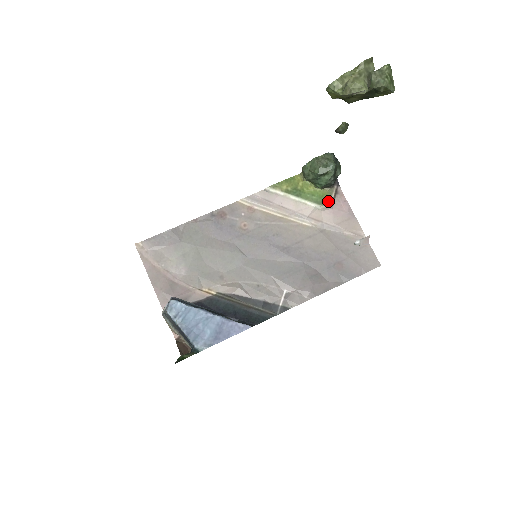
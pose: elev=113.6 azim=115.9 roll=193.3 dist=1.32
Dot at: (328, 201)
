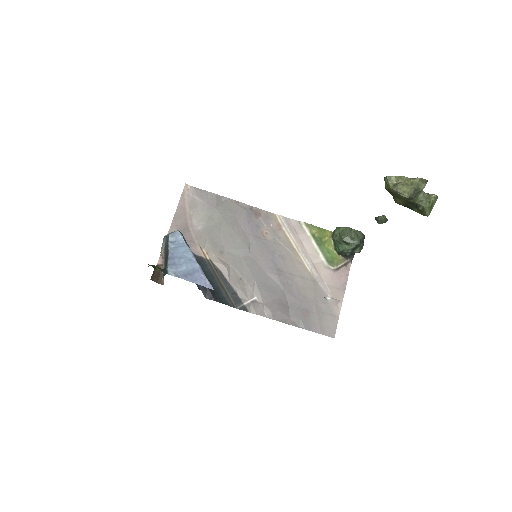
Dot at: (335, 265)
